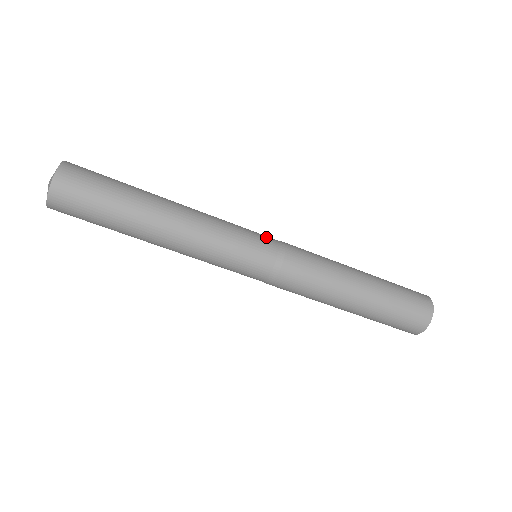
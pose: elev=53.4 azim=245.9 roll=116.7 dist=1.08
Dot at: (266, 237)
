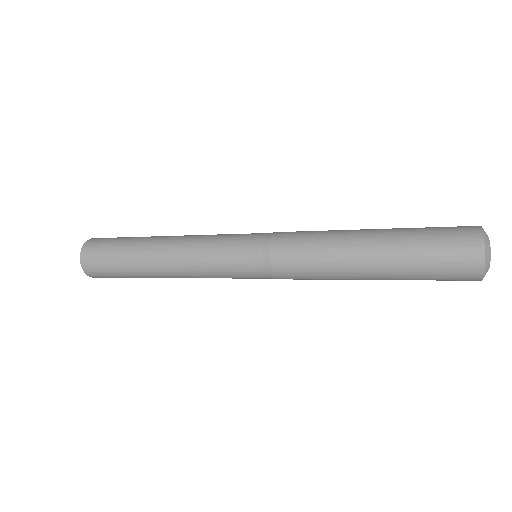
Dot at: (249, 254)
